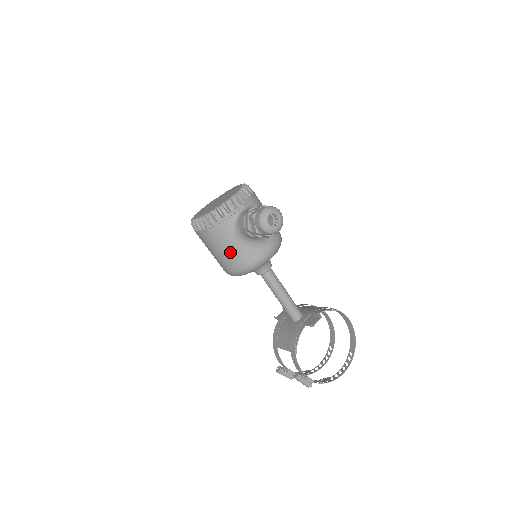
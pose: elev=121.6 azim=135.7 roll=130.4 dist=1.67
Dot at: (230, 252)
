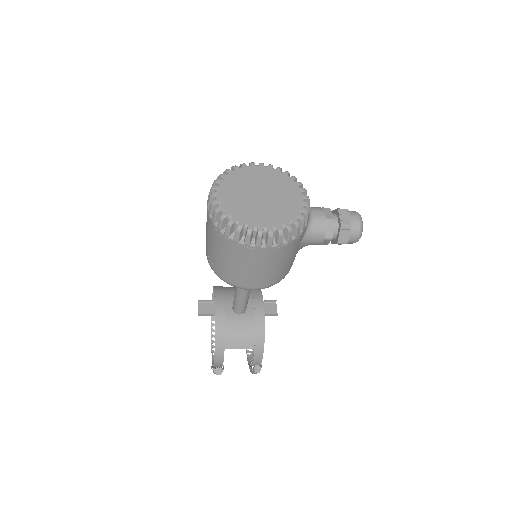
Dot at: (285, 266)
